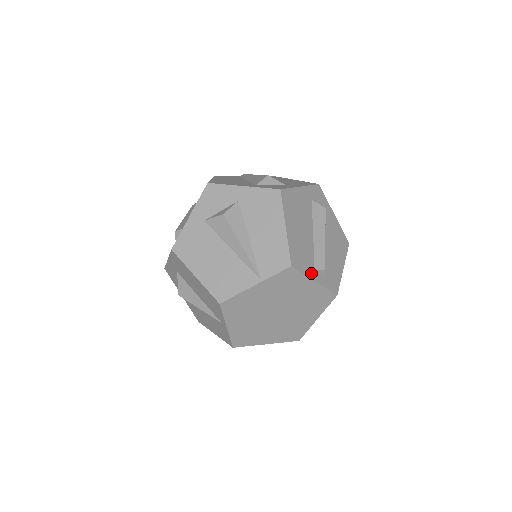
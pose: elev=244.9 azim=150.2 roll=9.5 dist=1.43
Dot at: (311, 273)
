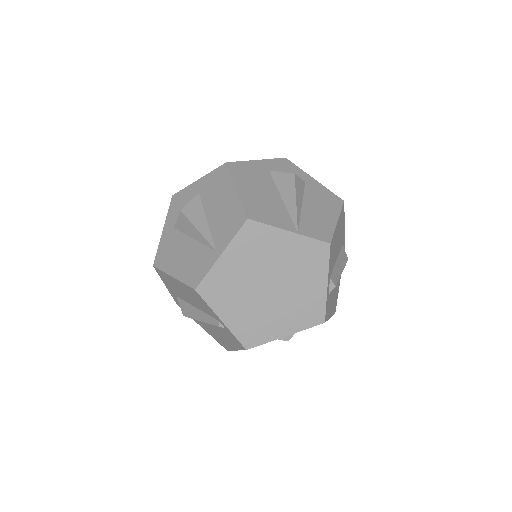
Dot at: (329, 274)
